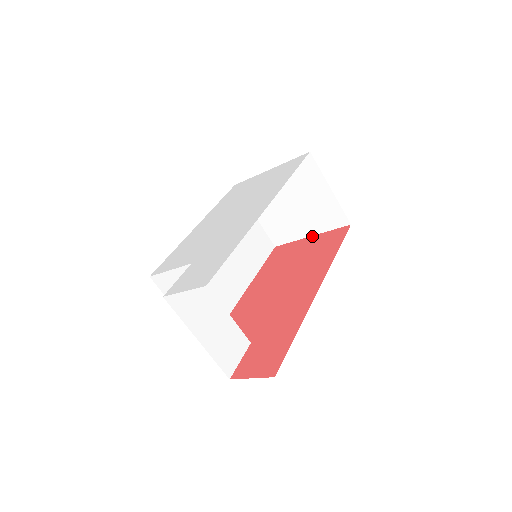
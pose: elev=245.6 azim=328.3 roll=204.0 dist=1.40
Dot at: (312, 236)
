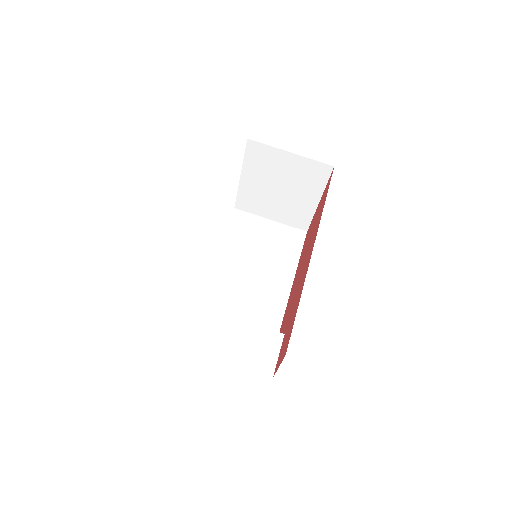
Dot at: (319, 201)
